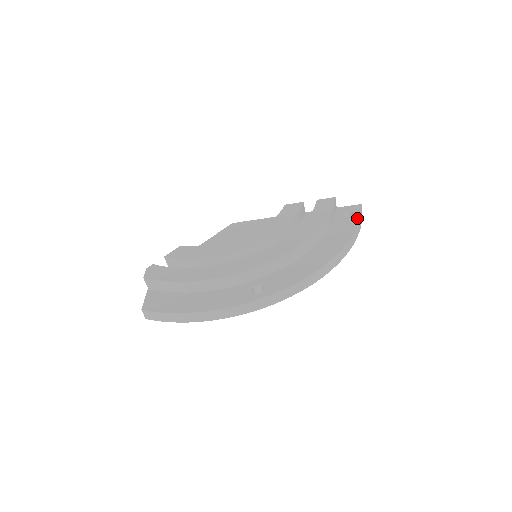
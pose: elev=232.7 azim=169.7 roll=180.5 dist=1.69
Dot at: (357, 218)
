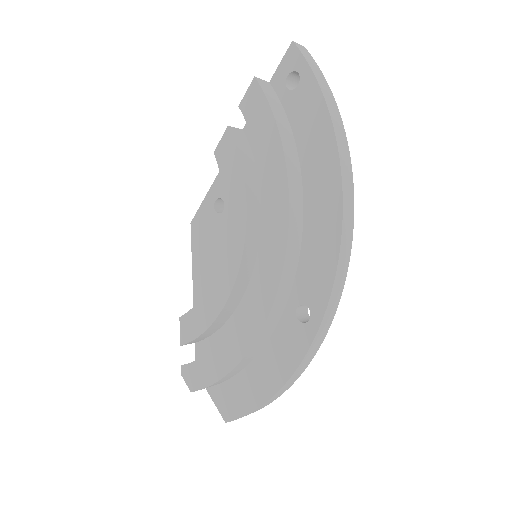
Dot at: (309, 78)
